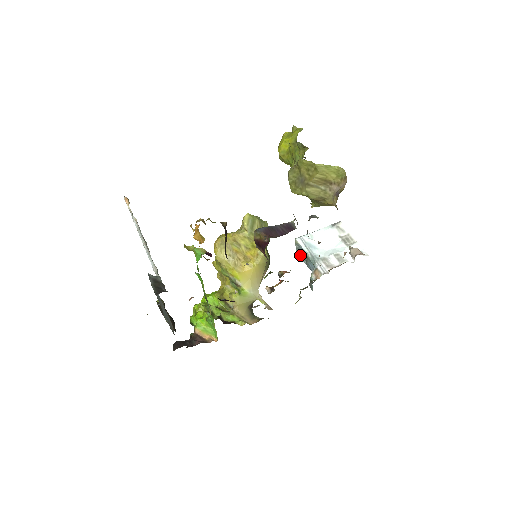
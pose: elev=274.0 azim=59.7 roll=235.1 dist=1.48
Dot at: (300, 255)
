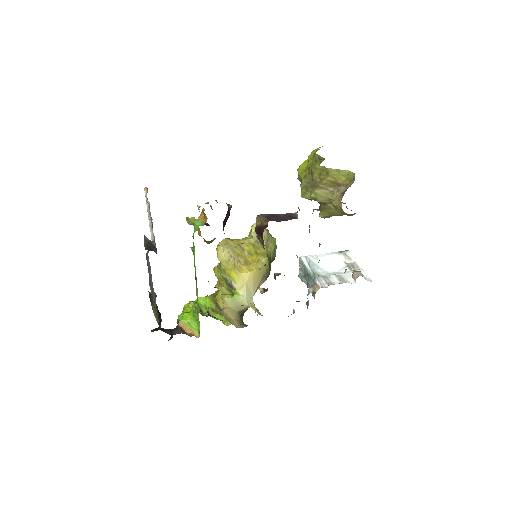
Dot at: (302, 276)
